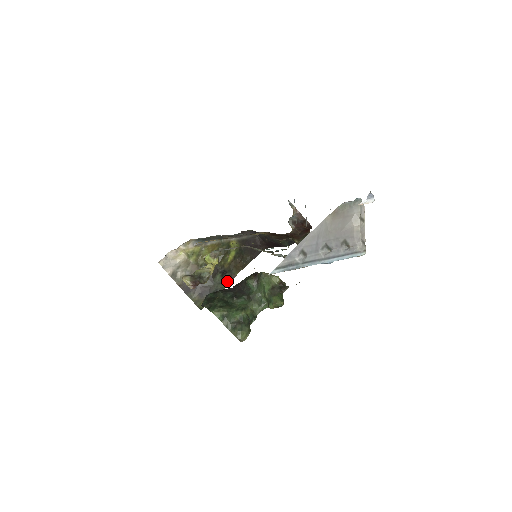
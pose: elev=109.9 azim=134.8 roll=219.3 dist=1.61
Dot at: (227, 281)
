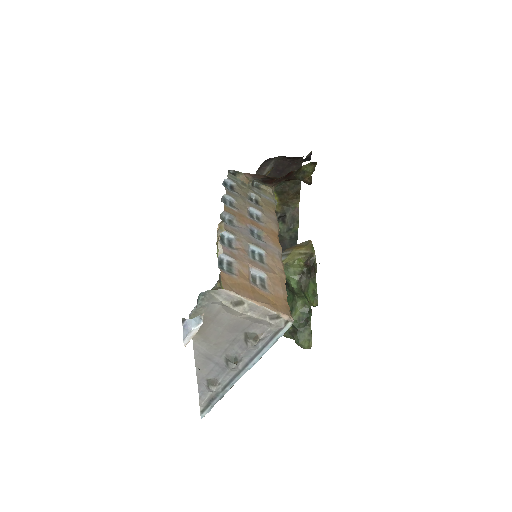
Dot at: (293, 221)
